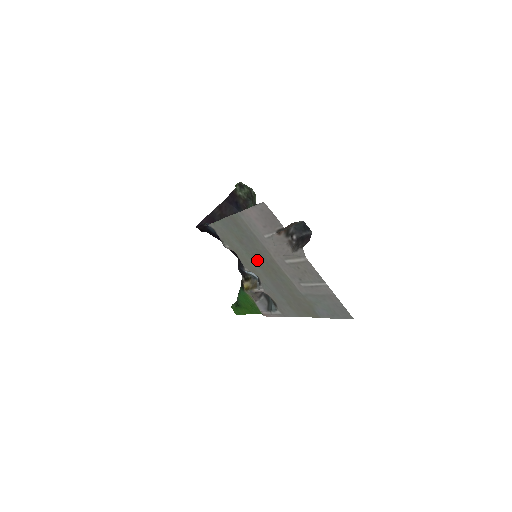
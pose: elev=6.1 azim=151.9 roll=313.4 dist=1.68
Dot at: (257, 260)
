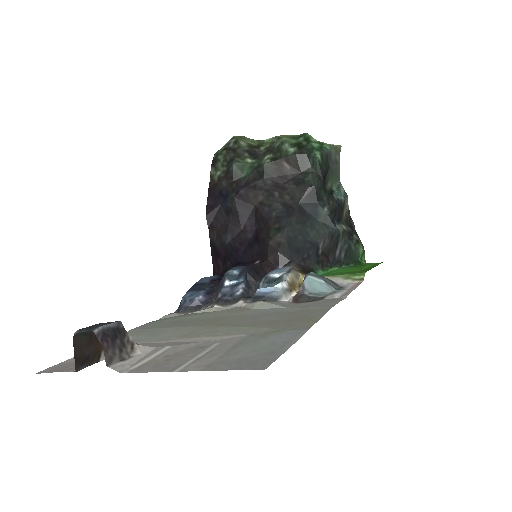
Dot at: (206, 321)
